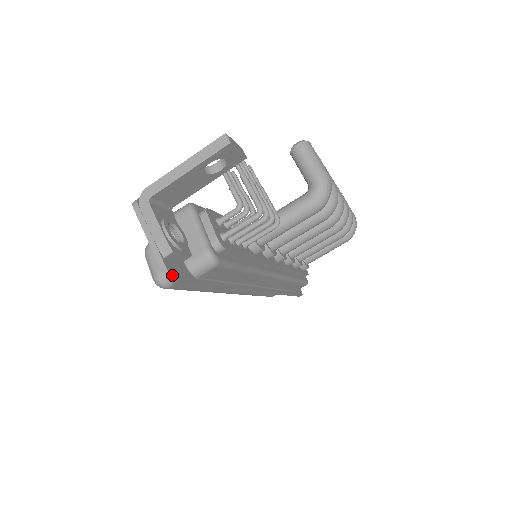
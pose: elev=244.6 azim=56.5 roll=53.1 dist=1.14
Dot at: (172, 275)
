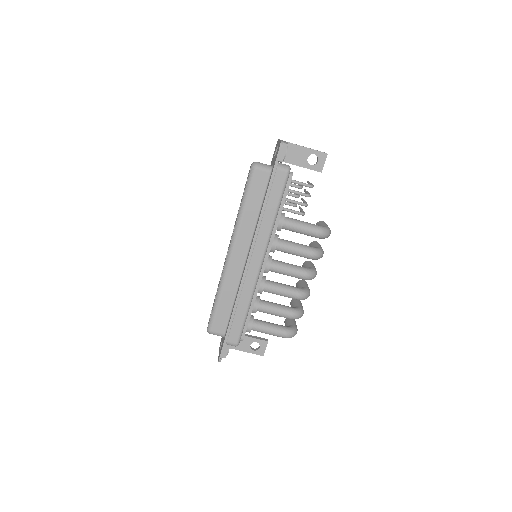
Dot at: occluded
